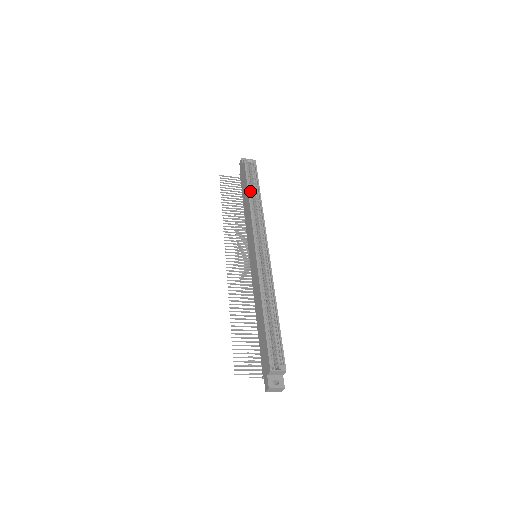
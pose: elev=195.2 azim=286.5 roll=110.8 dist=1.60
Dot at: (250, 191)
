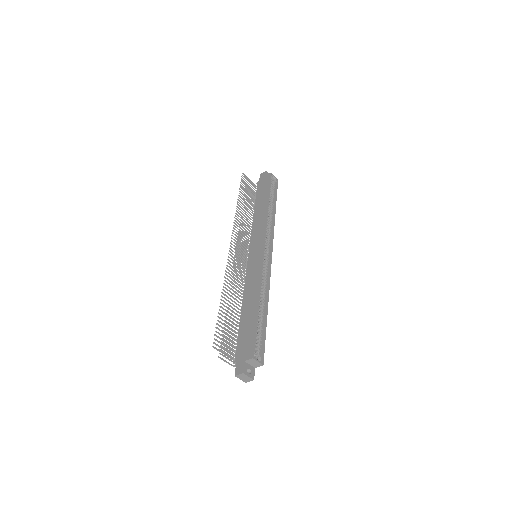
Dot at: (269, 201)
